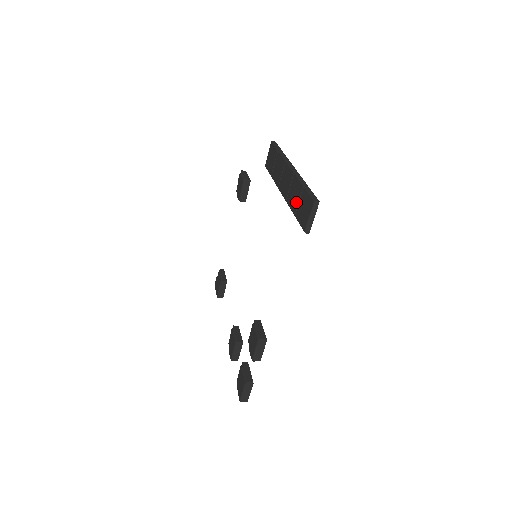
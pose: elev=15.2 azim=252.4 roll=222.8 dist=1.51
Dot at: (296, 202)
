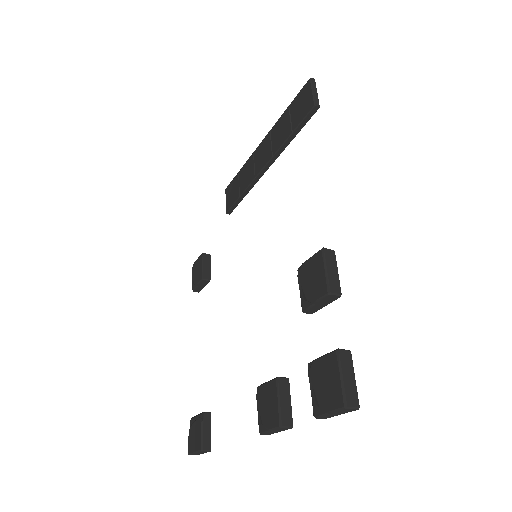
Dot at: (287, 125)
